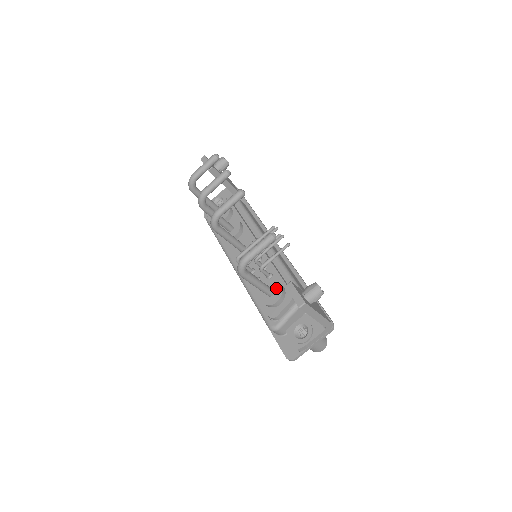
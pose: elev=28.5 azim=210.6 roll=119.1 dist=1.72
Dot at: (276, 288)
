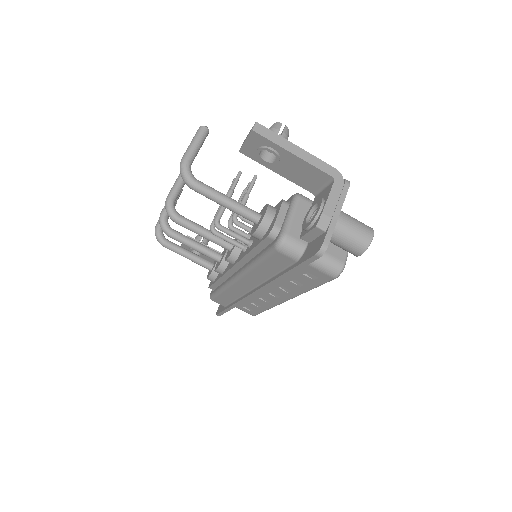
Dot at: (262, 211)
